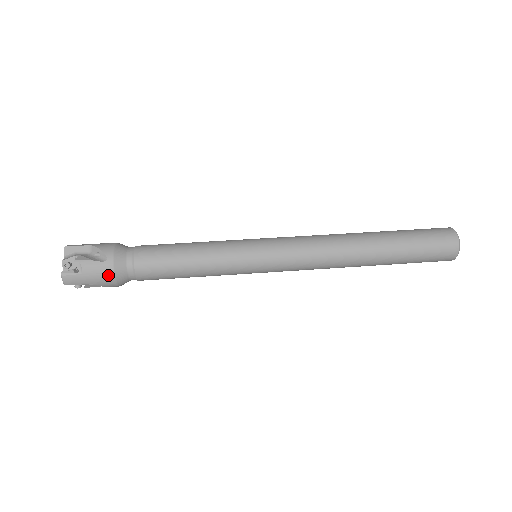
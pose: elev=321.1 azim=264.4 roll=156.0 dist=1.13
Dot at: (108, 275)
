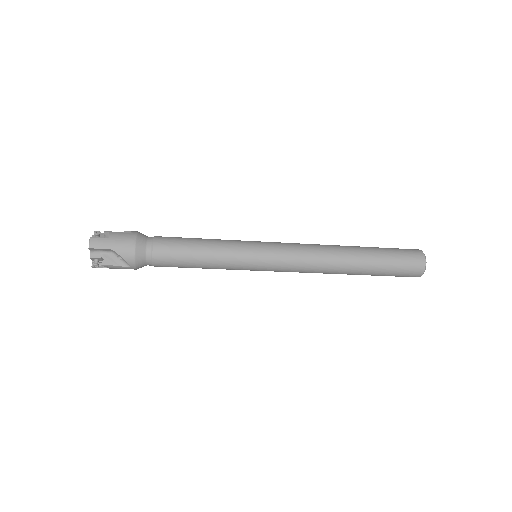
Dot at: (130, 242)
